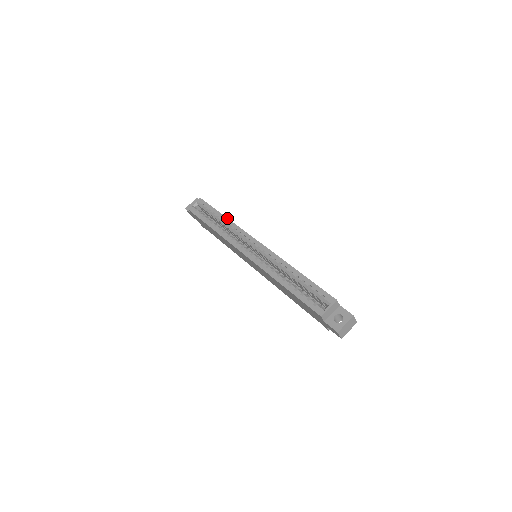
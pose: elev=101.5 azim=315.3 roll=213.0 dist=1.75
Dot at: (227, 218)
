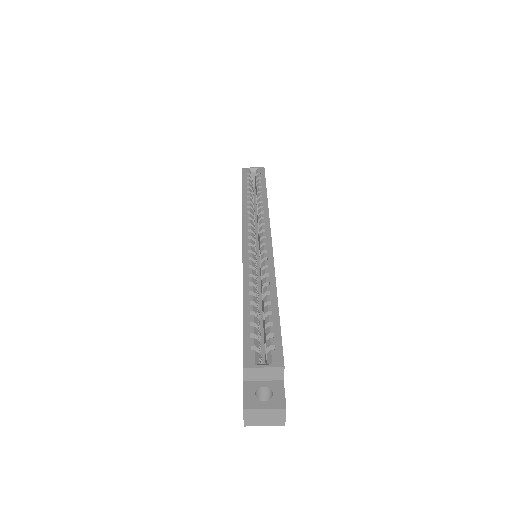
Dot at: (267, 198)
